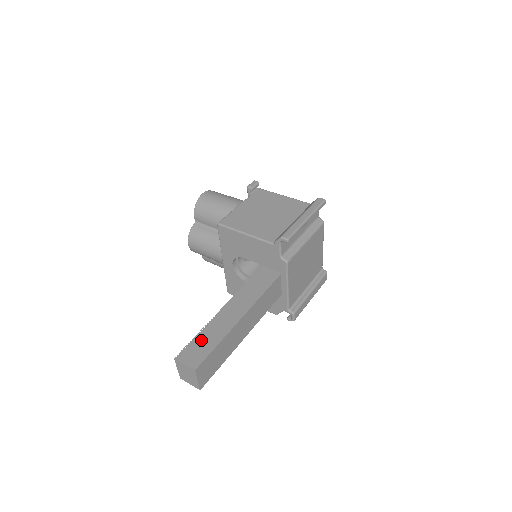
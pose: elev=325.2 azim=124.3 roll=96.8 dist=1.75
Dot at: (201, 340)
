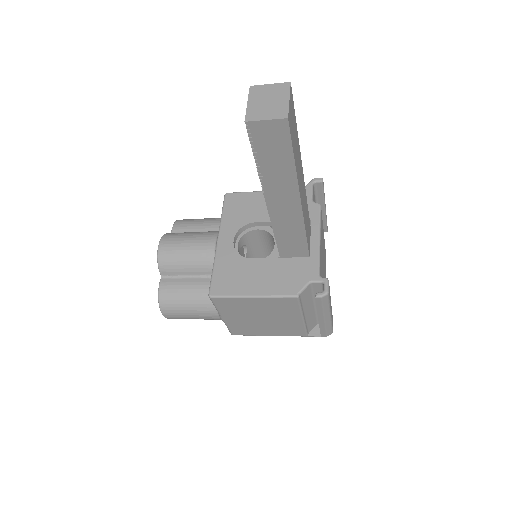
Dot at: occluded
